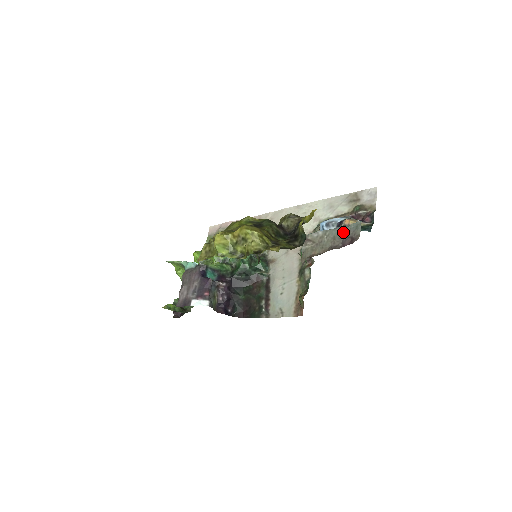
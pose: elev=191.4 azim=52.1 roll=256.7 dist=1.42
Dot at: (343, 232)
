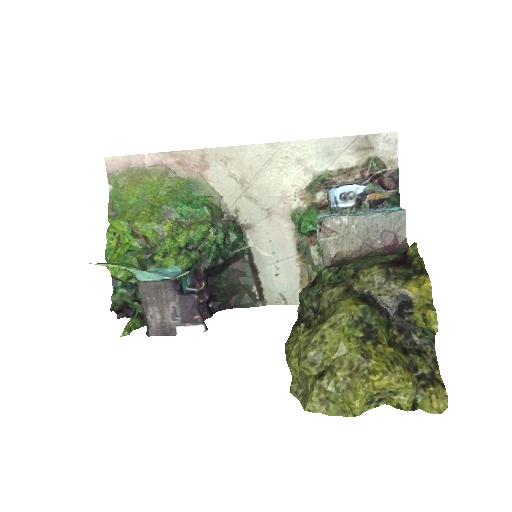
Dot at: (380, 223)
